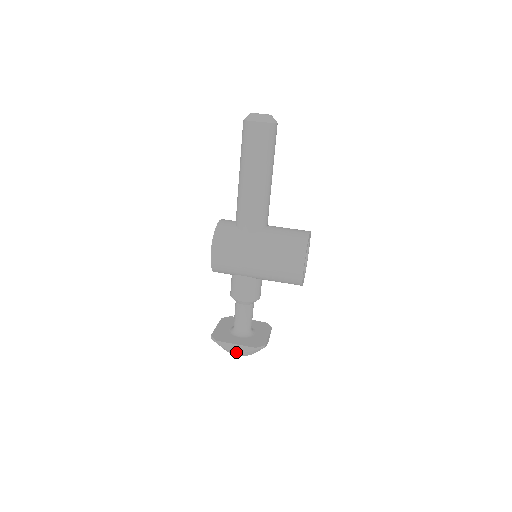
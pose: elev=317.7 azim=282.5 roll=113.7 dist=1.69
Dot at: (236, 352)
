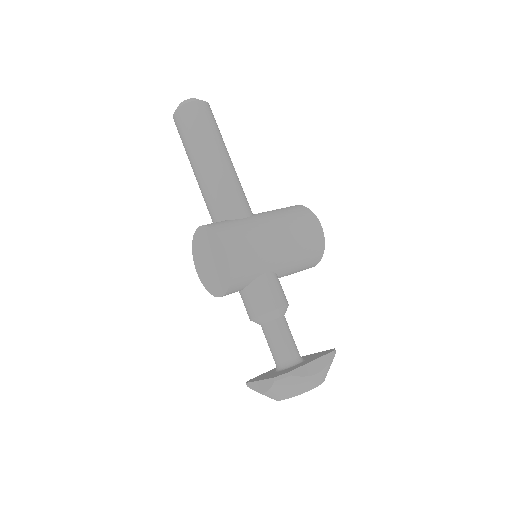
Dot at: (318, 374)
